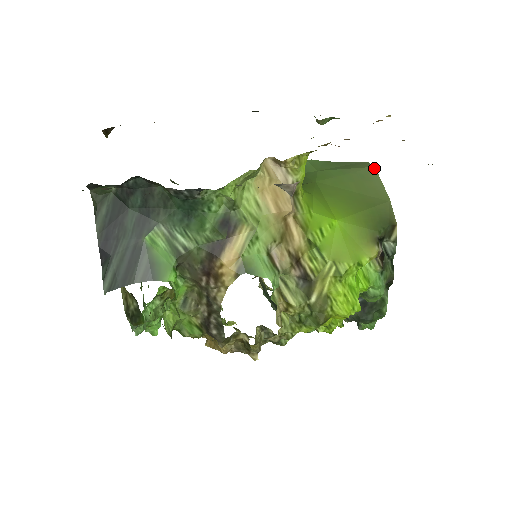
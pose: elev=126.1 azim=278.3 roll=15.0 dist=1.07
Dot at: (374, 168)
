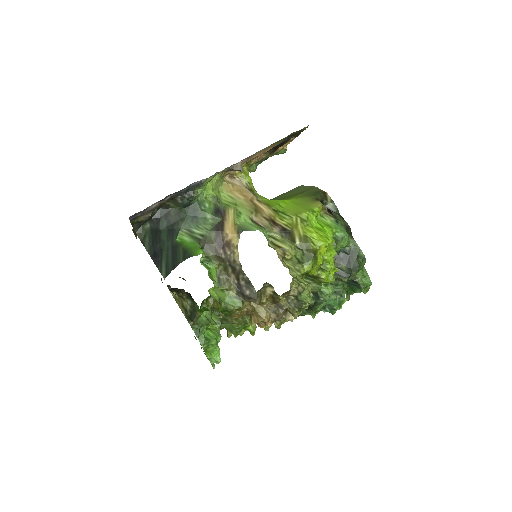
Dot at: (301, 186)
